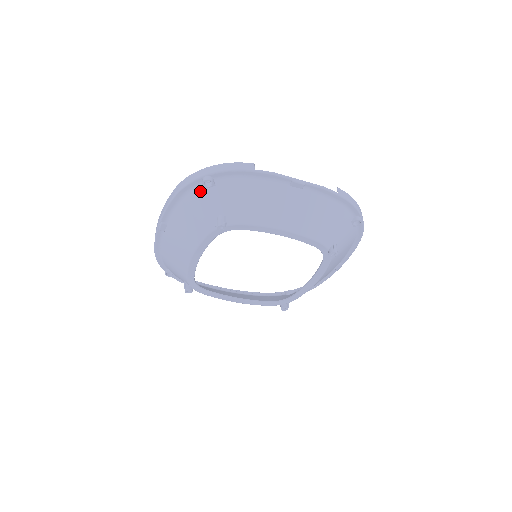
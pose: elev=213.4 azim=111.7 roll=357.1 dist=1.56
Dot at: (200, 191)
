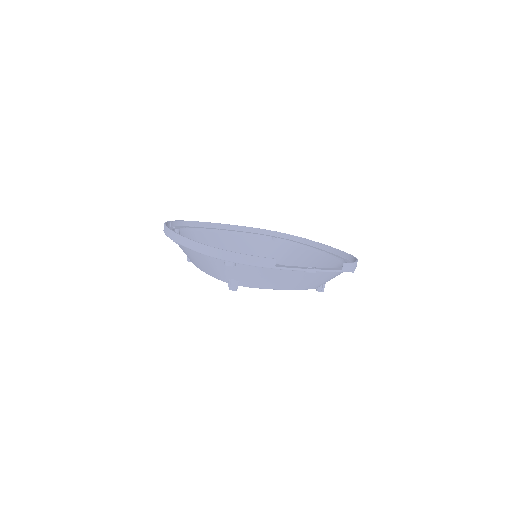
Dot at: (221, 262)
